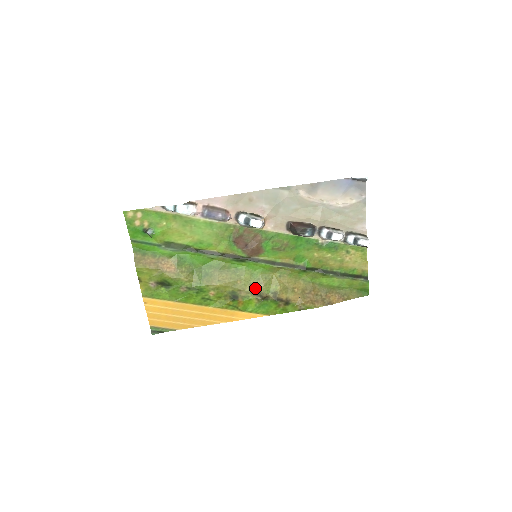
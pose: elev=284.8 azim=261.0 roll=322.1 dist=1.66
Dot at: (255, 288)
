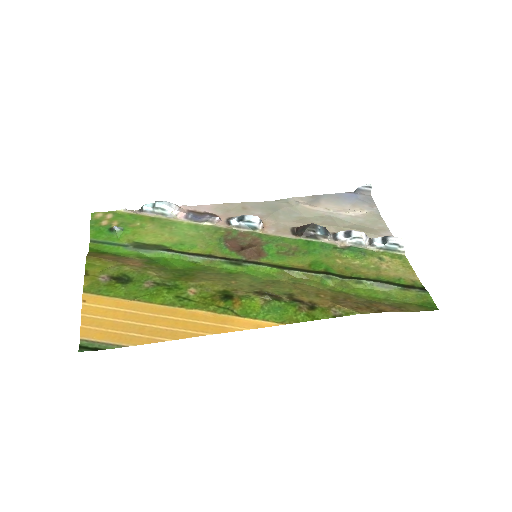
Dot at: (258, 289)
